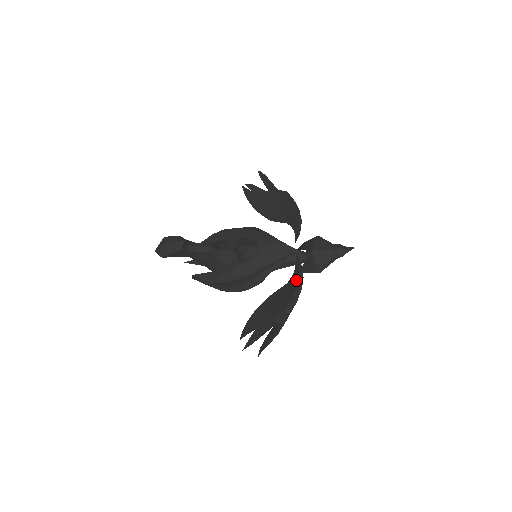
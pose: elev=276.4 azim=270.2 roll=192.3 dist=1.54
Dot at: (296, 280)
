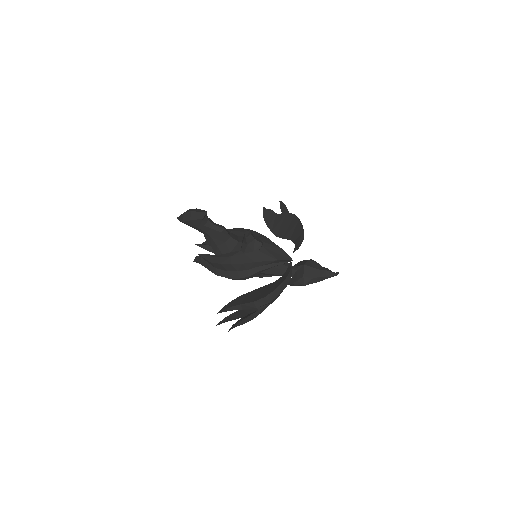
Dot at: (284, 278)
